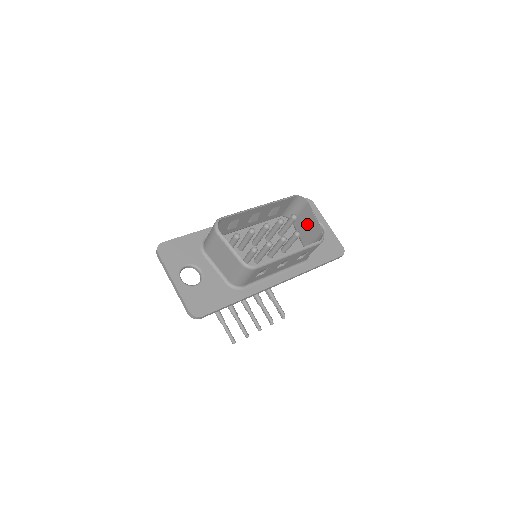
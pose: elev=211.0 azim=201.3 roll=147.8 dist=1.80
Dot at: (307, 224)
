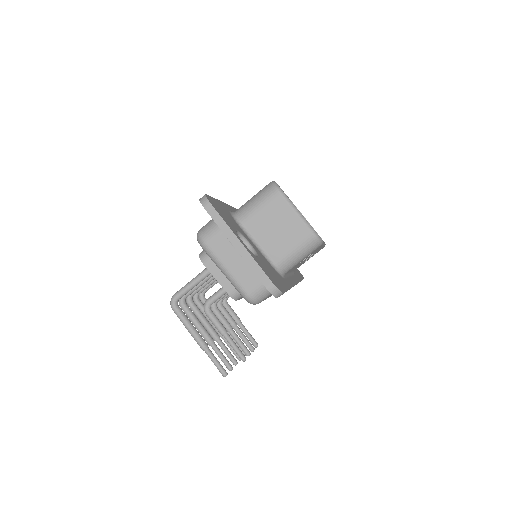
Dot at: occluded
